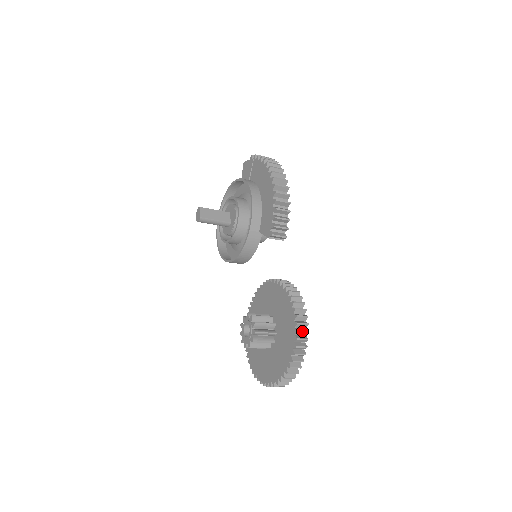
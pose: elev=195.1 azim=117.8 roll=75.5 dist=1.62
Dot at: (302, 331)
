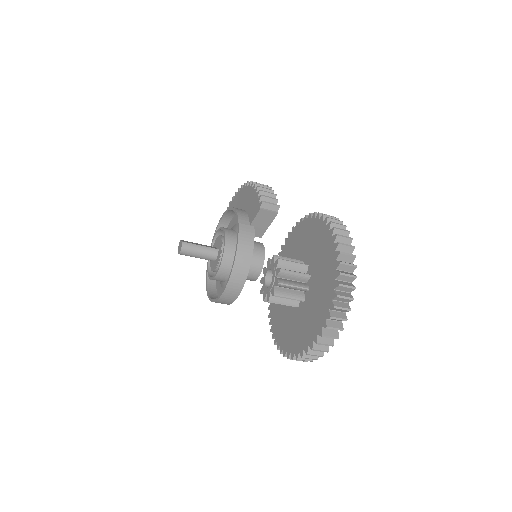
Dot at: (333, 219)
